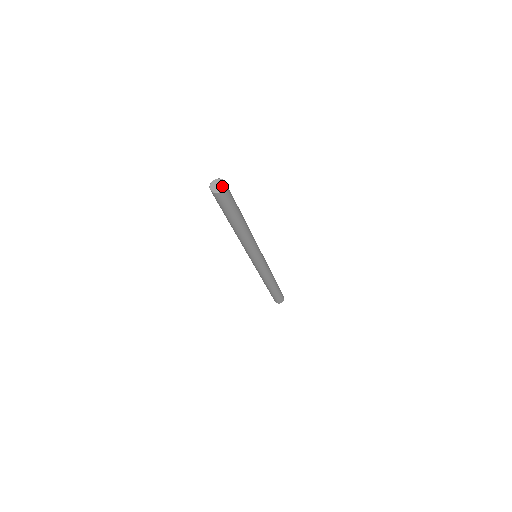
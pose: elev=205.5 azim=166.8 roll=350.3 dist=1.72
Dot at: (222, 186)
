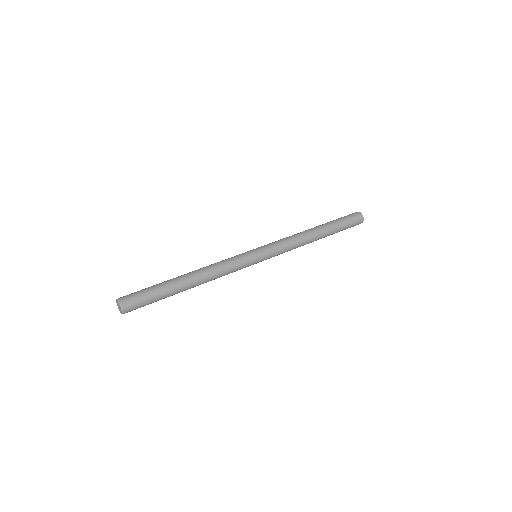
Dot at: (120, 309)
